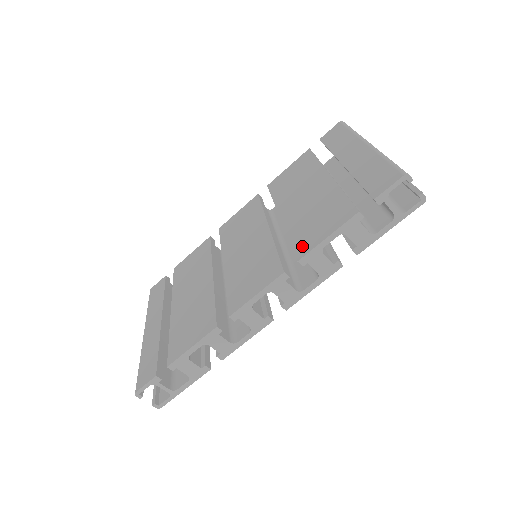
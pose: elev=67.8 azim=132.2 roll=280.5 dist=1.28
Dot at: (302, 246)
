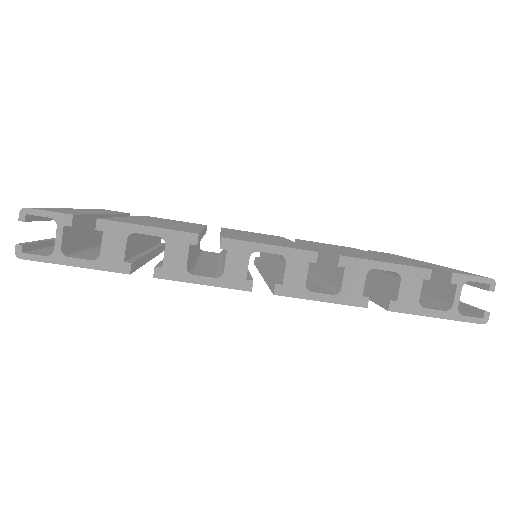
Dot at: occluded
